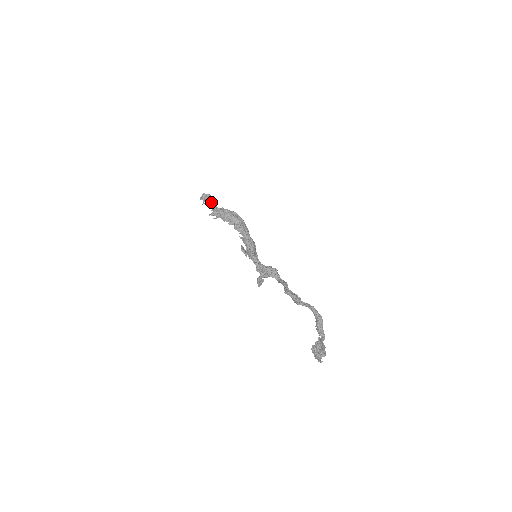
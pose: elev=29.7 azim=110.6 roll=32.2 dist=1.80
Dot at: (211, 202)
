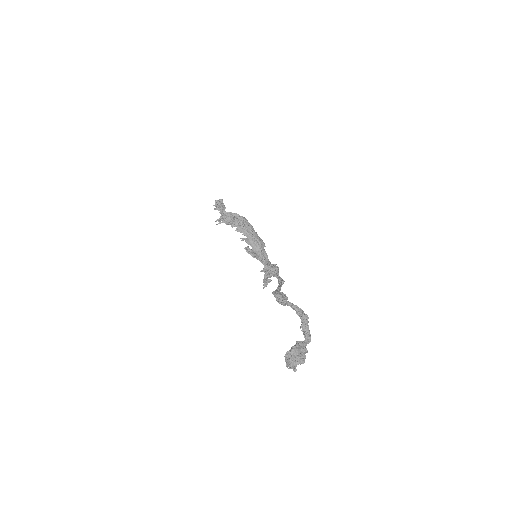
Dot at: (217, 208)
